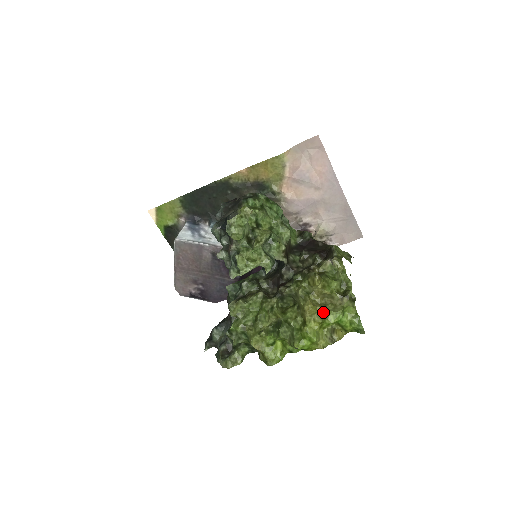
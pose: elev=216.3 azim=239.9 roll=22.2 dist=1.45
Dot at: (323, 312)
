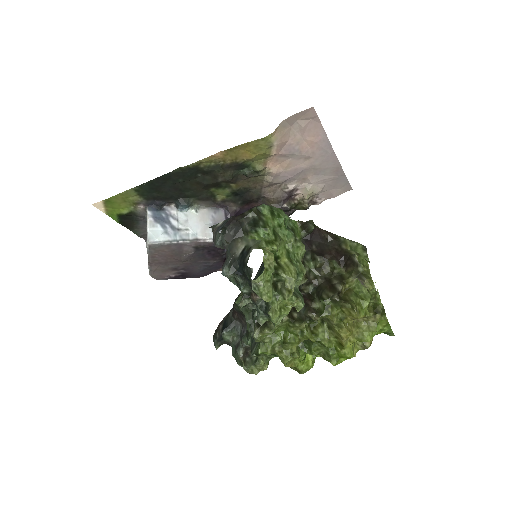
Dot at: (358, 333)
